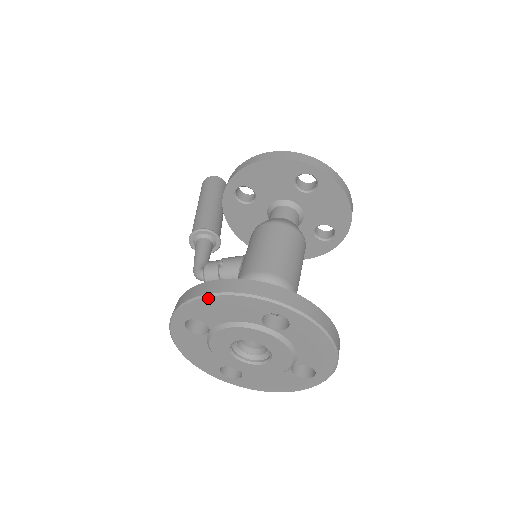
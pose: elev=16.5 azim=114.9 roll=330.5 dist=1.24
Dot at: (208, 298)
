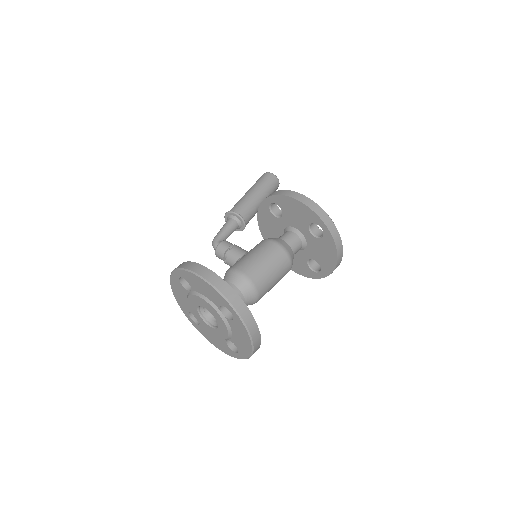
Dot at: (197, 276)
